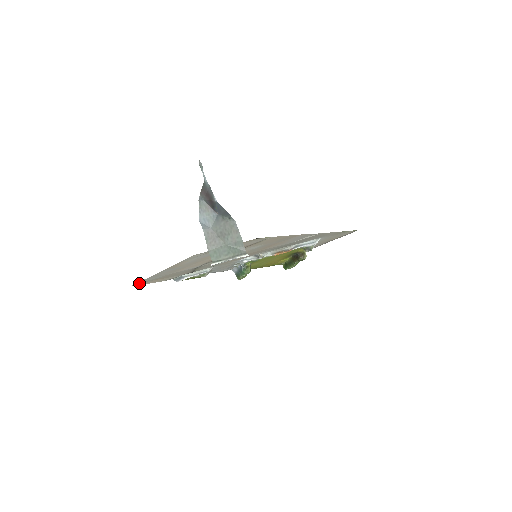
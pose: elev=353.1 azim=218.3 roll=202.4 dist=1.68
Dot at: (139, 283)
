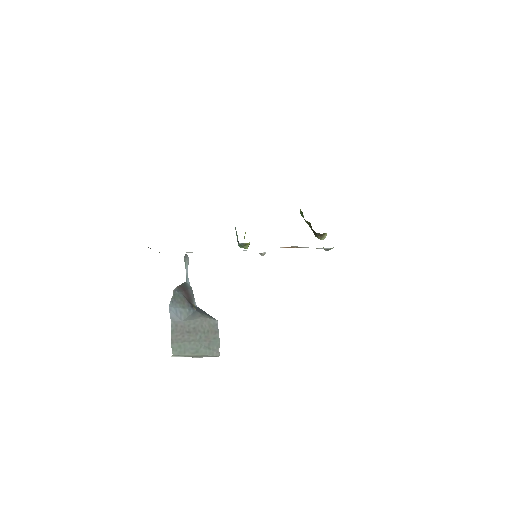
Dot at: occluded
